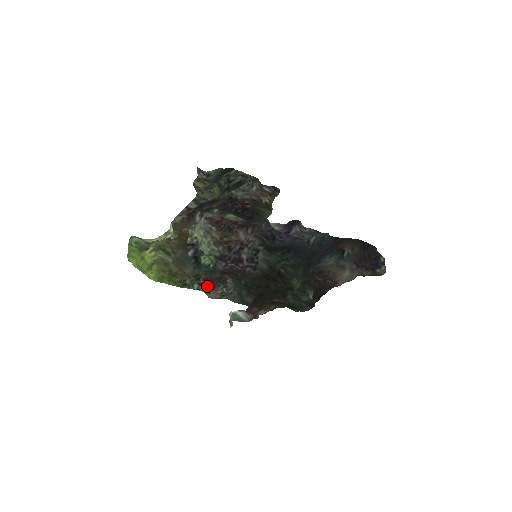
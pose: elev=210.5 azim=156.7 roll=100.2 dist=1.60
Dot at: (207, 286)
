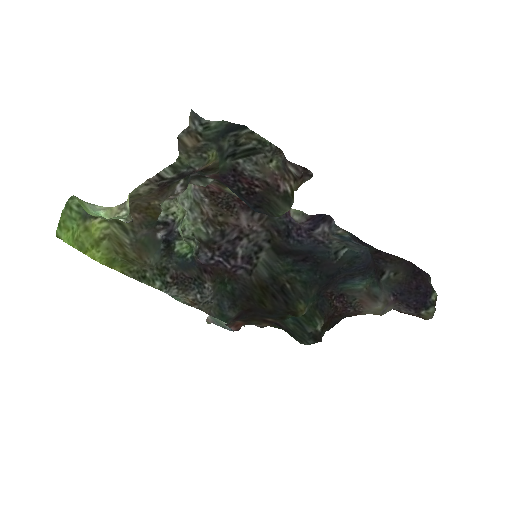
Dot at: (174, 286)
